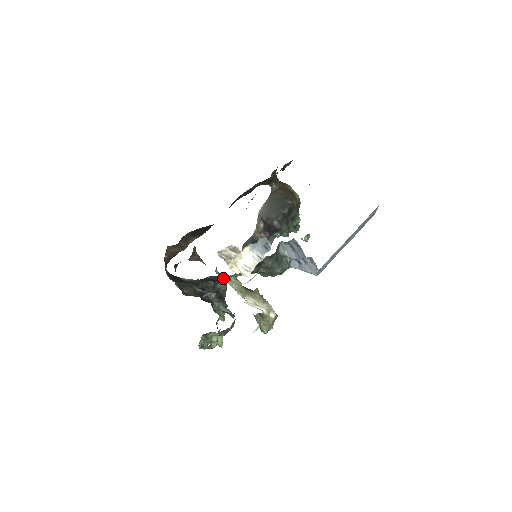
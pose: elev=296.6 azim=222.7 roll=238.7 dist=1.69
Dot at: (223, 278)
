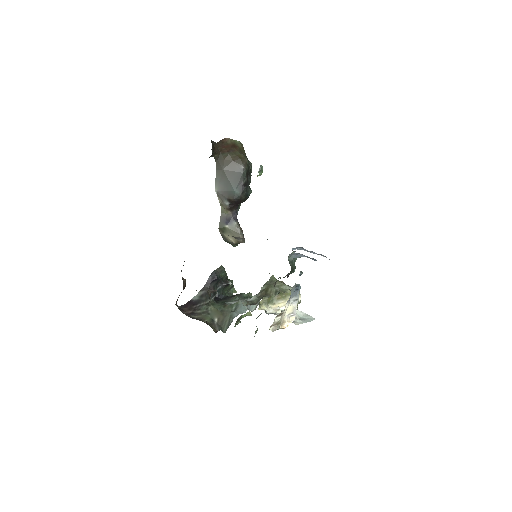
Dot at: (219, 267)
